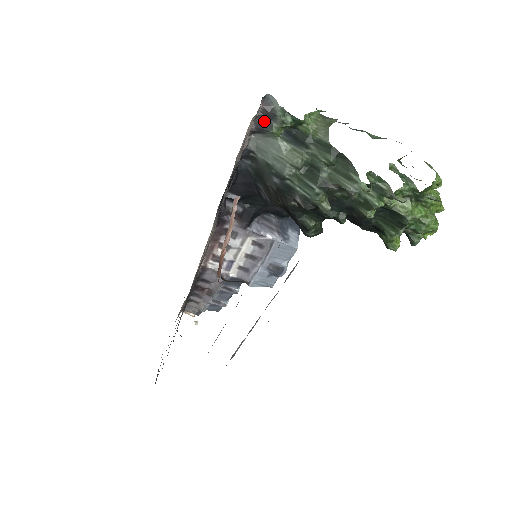
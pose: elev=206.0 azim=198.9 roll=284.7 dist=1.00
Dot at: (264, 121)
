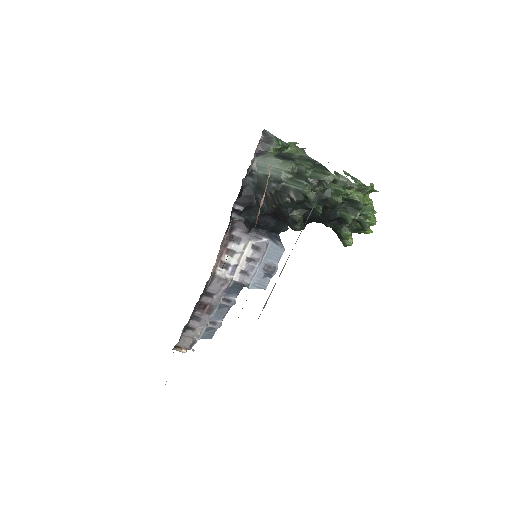
Dot at: (264, 146)
